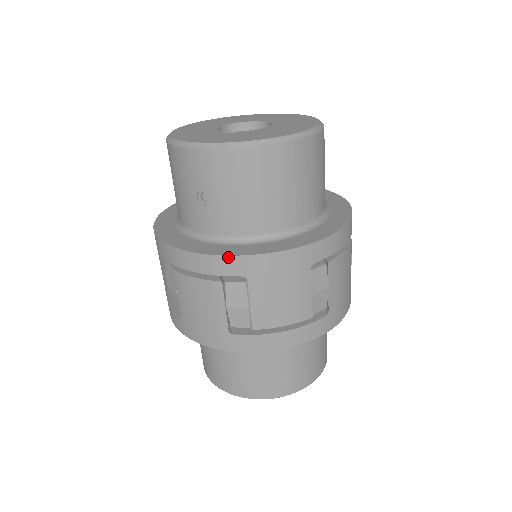
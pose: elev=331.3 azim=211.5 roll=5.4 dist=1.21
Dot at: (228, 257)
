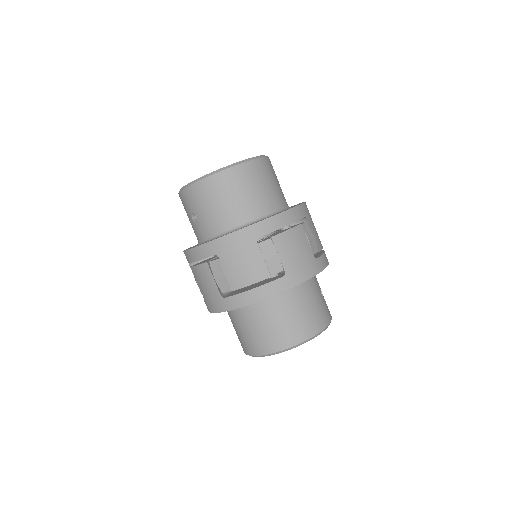
Dot at: (204, 244)
